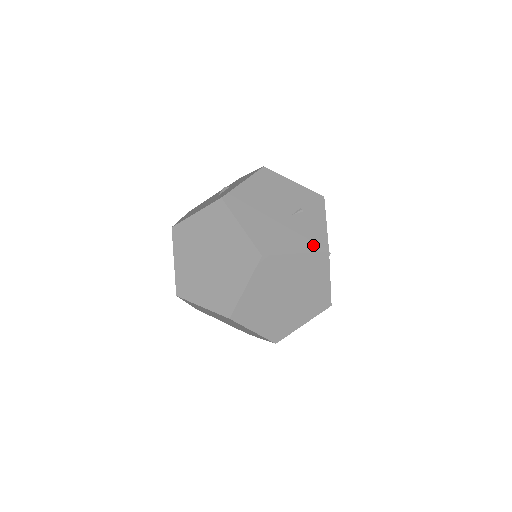
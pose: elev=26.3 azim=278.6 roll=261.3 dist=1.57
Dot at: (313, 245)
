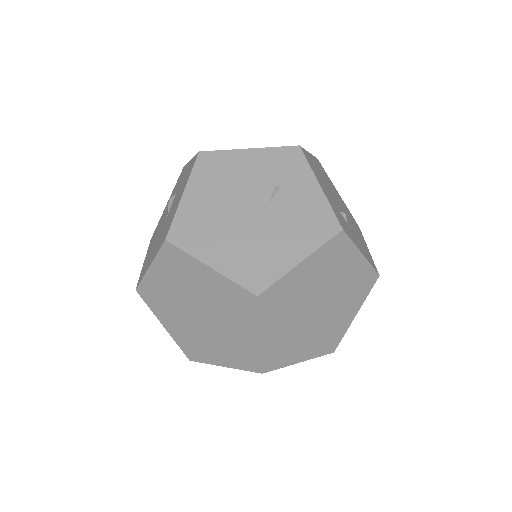
Dot at: (317, 234)
